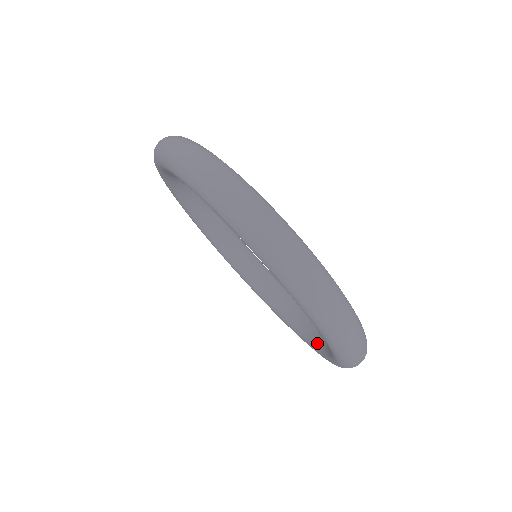
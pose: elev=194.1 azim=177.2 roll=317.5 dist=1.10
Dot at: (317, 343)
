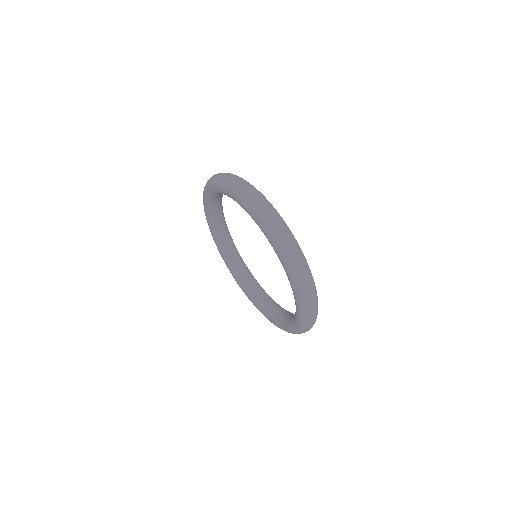
Dot at: (291, 319)
